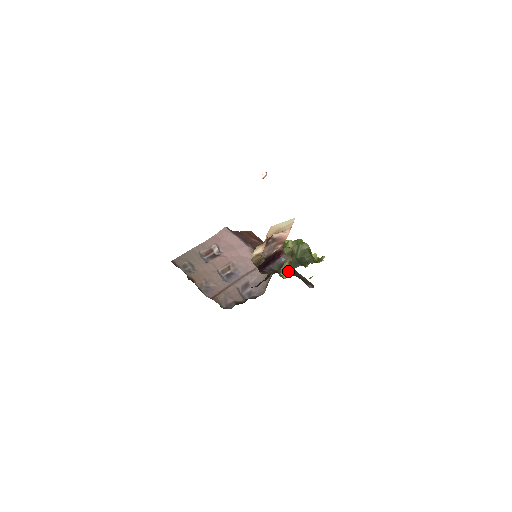
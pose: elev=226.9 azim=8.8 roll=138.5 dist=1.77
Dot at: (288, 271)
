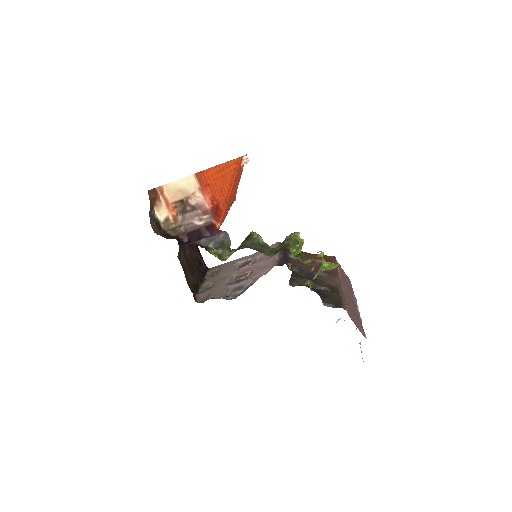
Dot at: (232, 253)
